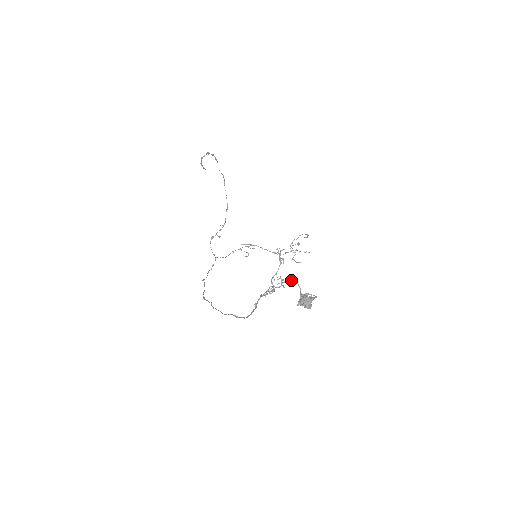
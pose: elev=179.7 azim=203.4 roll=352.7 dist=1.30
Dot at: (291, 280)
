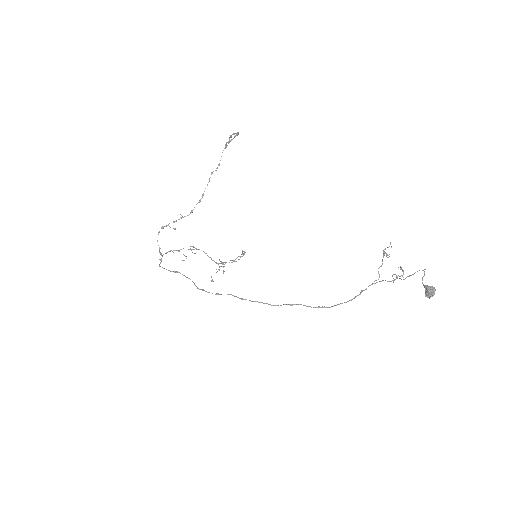
Dot at: occluded
